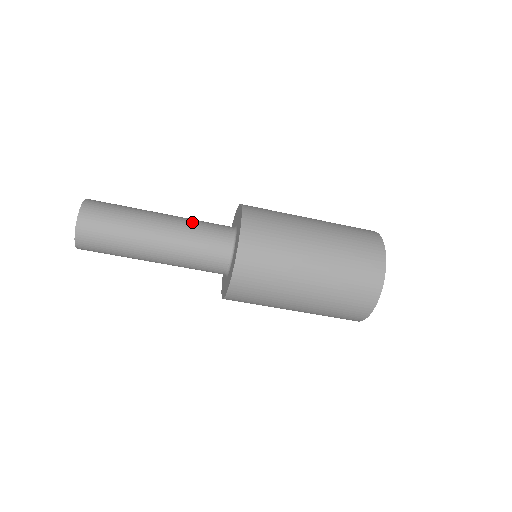
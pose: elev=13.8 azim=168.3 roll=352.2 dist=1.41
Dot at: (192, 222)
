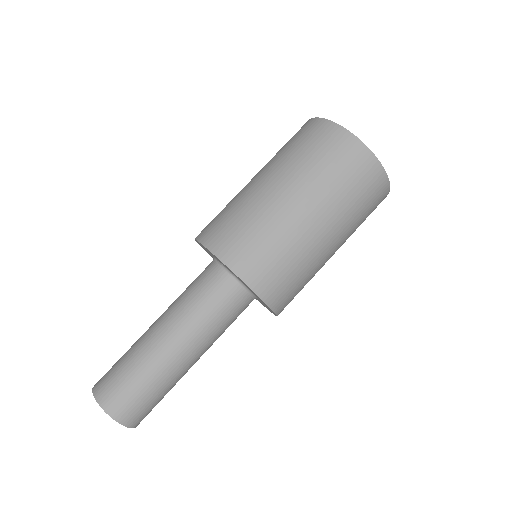
Dot at: (189, 308)
